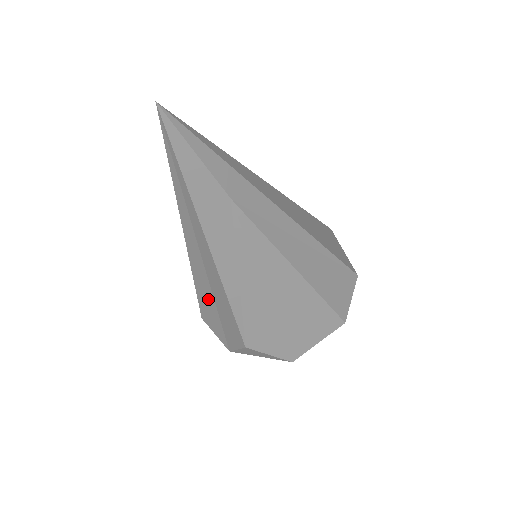
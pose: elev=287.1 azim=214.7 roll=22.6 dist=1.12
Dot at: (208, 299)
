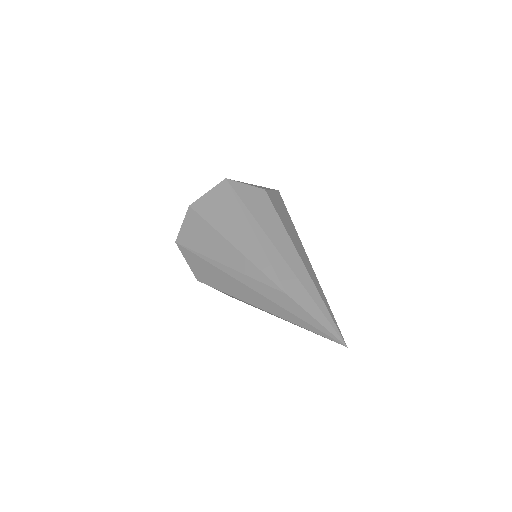
Dot at: occluded
